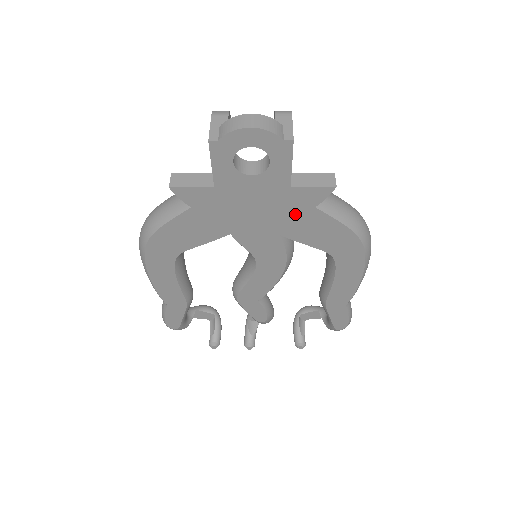
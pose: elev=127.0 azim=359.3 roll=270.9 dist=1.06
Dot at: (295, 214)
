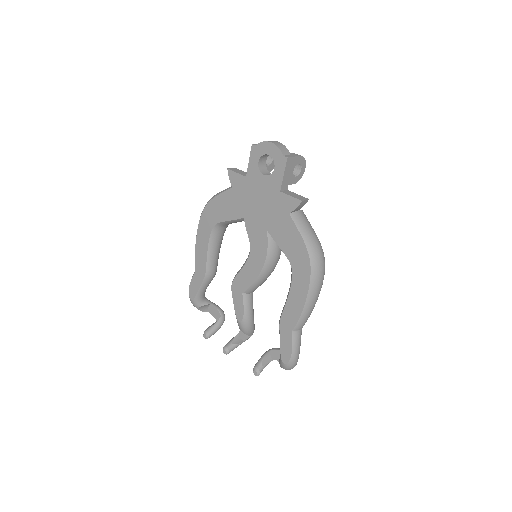
Dot at: (278, 215)
